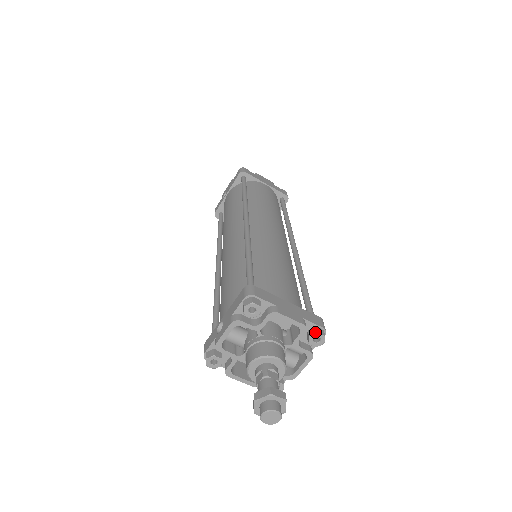
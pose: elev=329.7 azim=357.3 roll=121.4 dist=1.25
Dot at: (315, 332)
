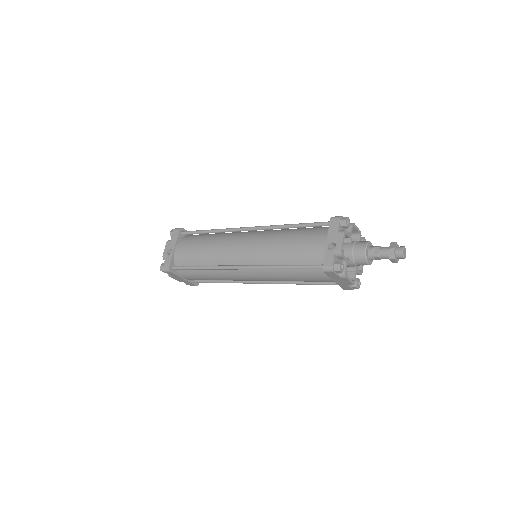
Dot at: (362, 237)
